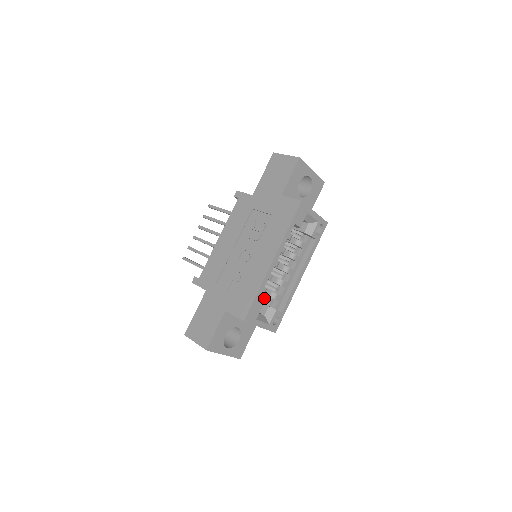
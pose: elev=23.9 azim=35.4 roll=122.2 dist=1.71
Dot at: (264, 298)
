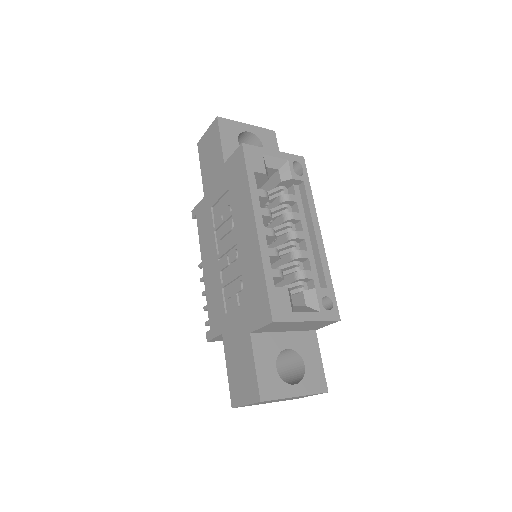
Dot at: occluded
